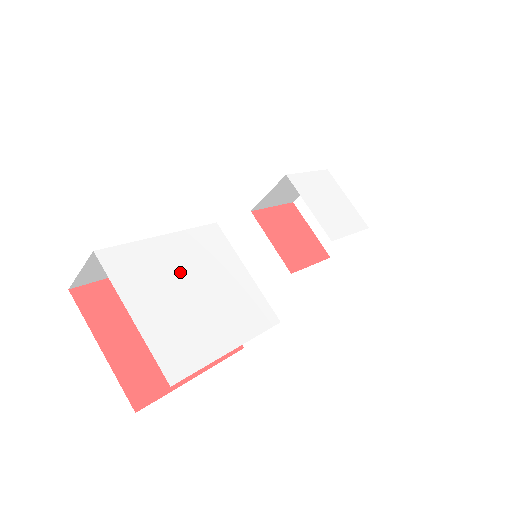
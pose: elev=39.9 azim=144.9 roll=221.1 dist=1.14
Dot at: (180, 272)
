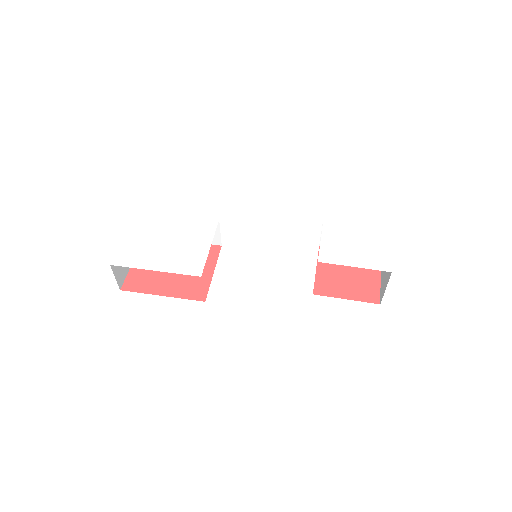
Dot at: (168, 231)
